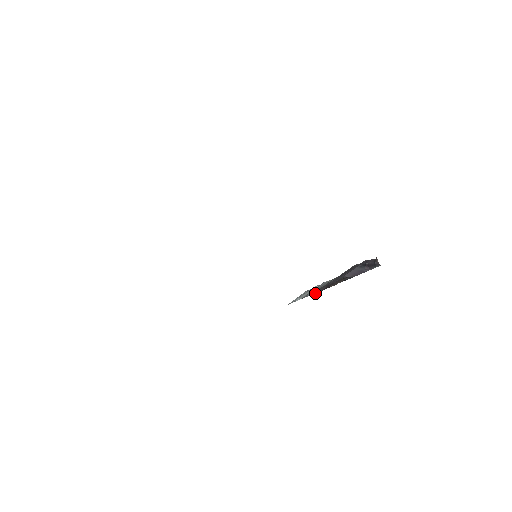
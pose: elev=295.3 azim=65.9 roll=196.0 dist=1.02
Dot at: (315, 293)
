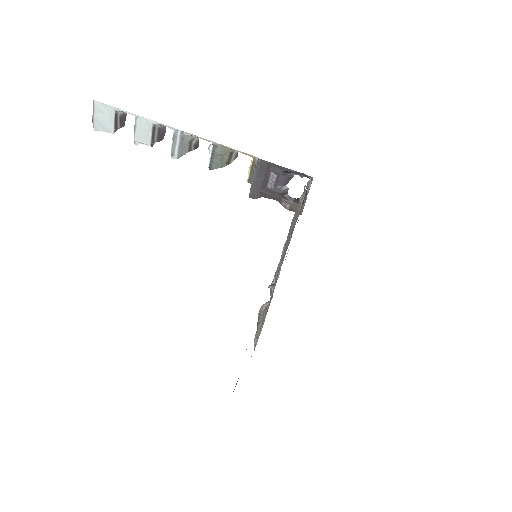
Dot at: occluded
